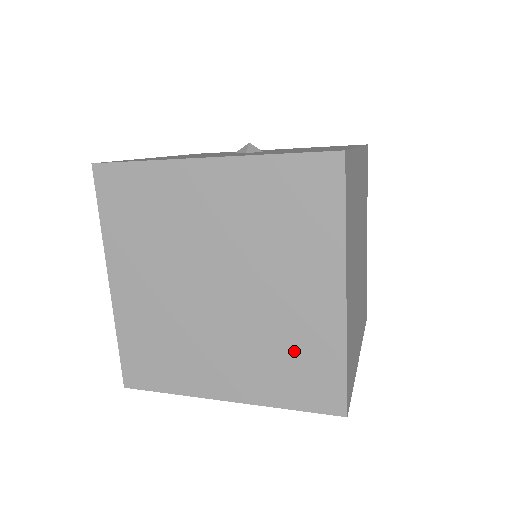
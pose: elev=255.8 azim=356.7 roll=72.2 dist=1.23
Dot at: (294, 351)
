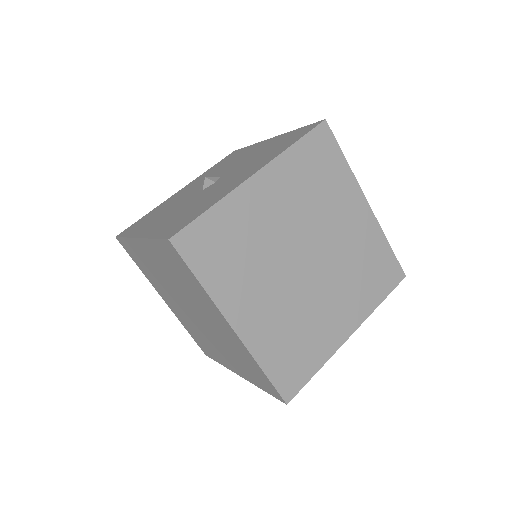
Dot at: (365, 262)
